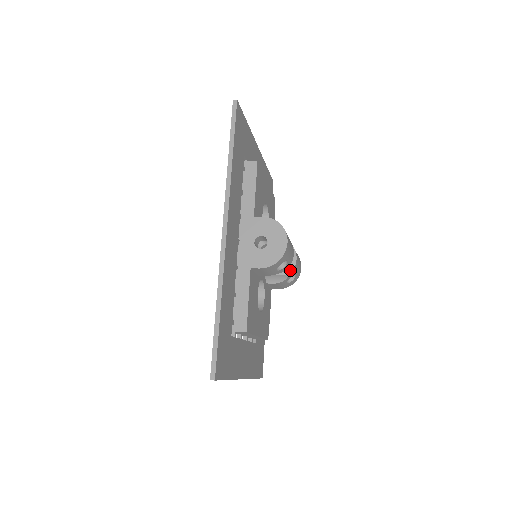
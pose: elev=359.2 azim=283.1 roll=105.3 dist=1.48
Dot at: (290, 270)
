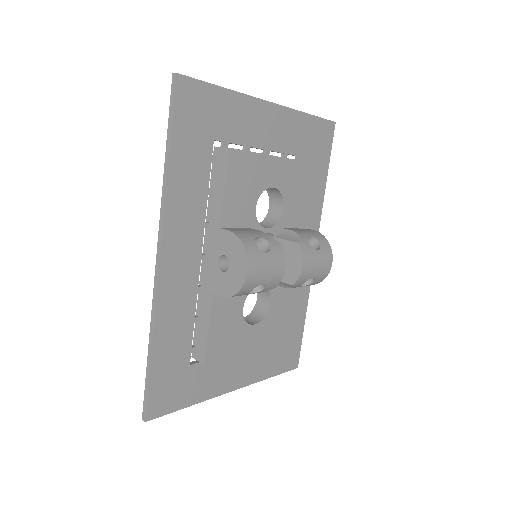
Dot at: (294, 279)
